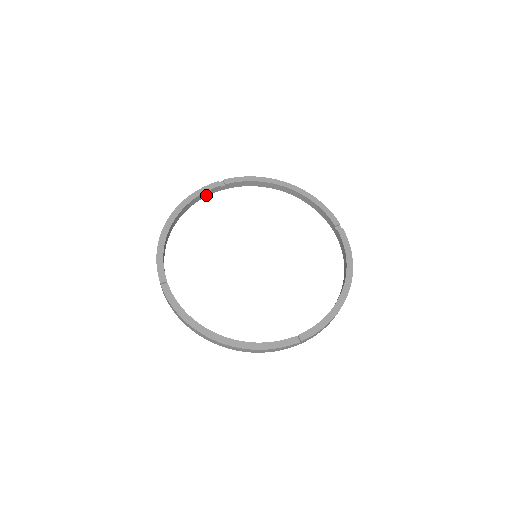
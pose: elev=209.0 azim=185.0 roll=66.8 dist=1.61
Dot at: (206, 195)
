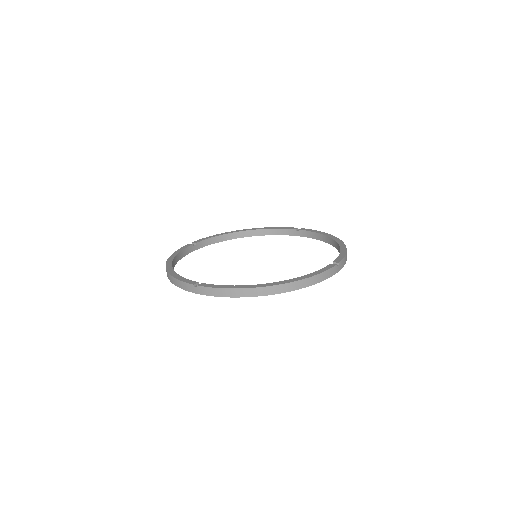
Dot at: (283, 234)
